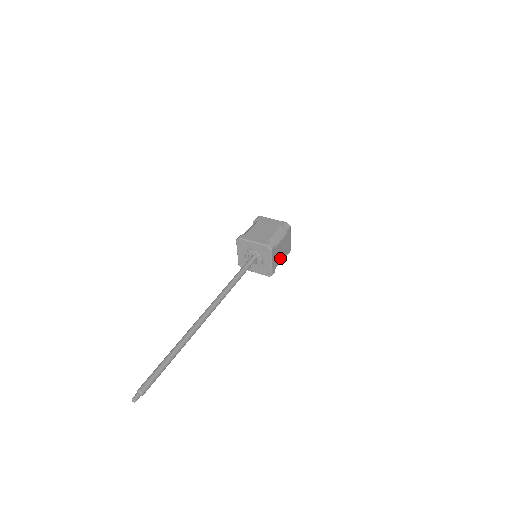
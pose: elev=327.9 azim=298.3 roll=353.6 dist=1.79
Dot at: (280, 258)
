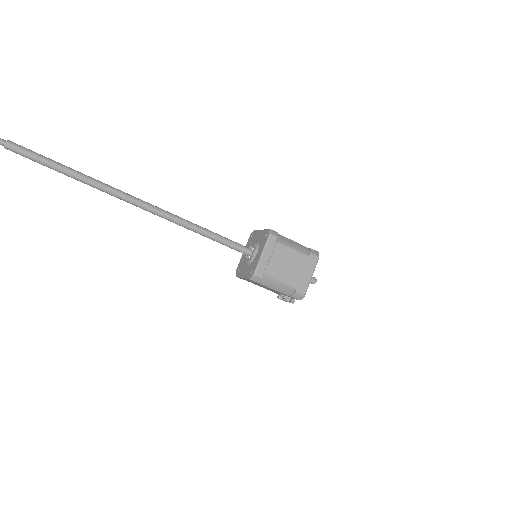
Dot at: (280, 274)
